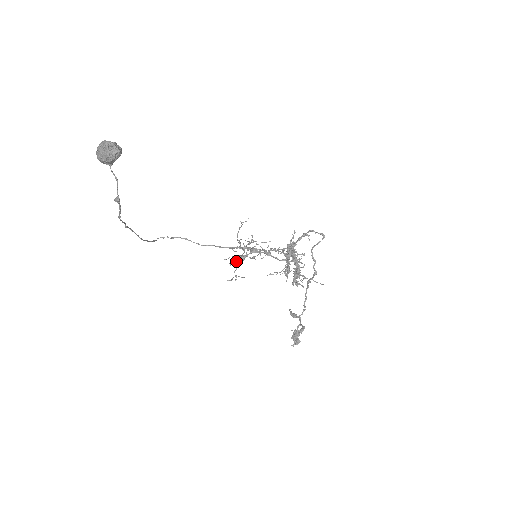
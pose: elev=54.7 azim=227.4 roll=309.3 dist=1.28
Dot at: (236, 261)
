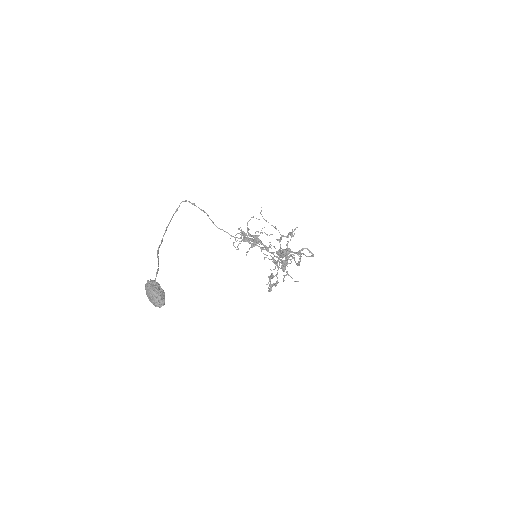
Dot at: (241, 240)
